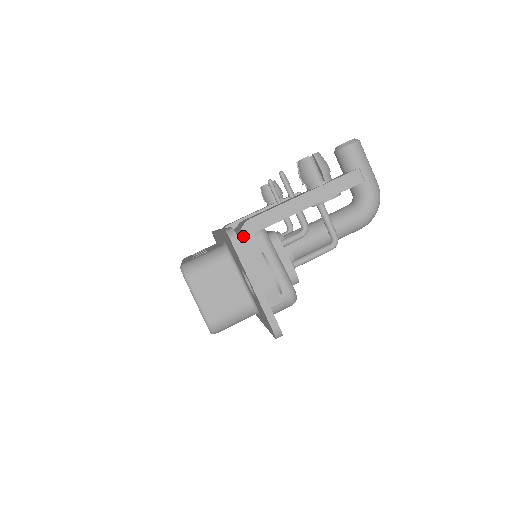
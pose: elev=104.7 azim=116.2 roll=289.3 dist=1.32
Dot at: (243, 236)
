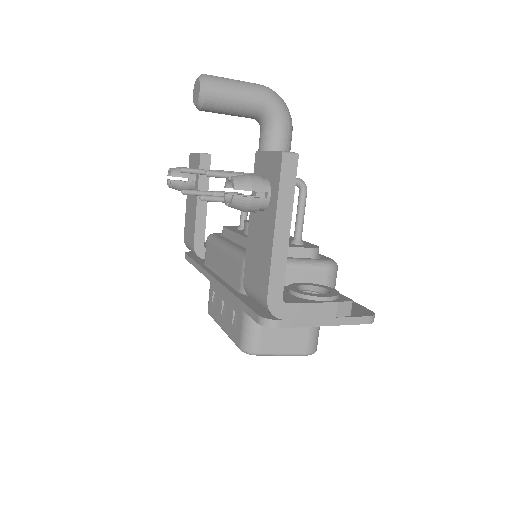
Dot at: (278, 314)
